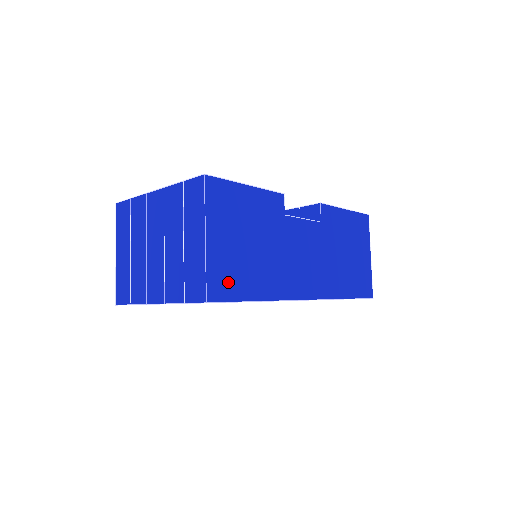
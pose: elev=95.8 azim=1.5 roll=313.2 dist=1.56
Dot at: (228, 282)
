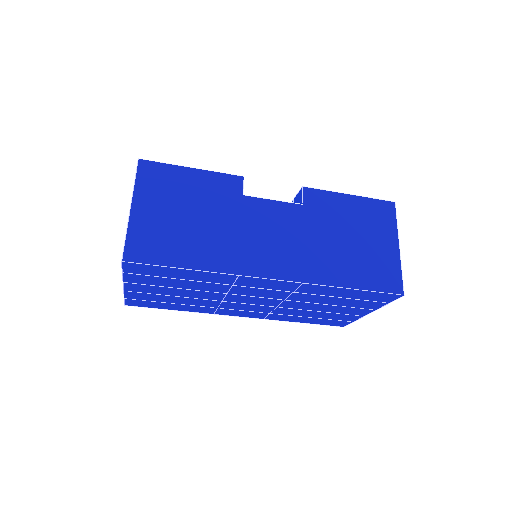
Dot at: (153, 247)
